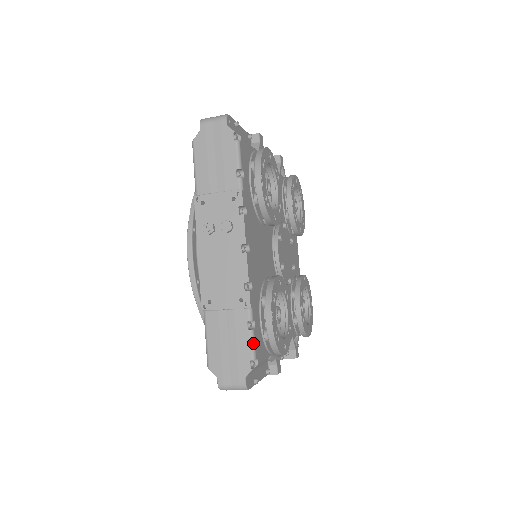
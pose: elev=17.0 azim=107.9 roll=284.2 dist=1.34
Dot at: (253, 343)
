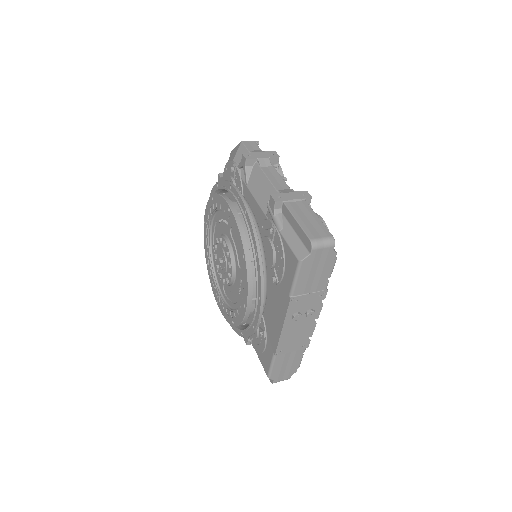
Dot at: occluded
